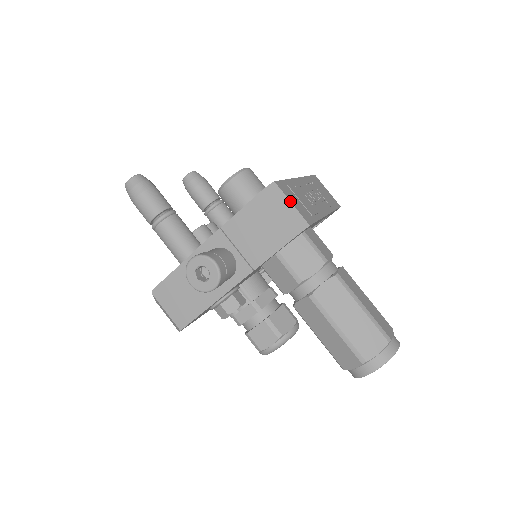
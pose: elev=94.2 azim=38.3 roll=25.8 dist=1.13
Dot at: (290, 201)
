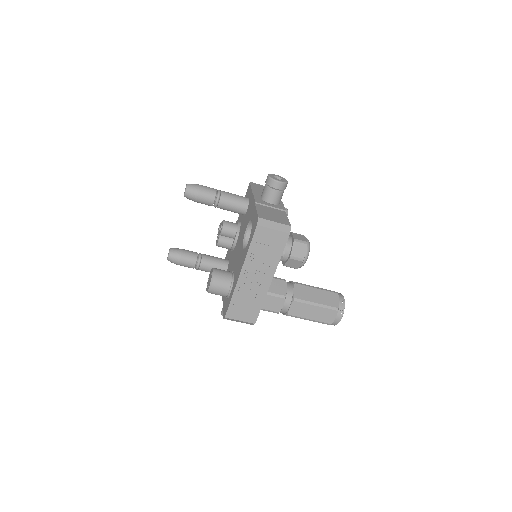
Dot at: (238, 320)
